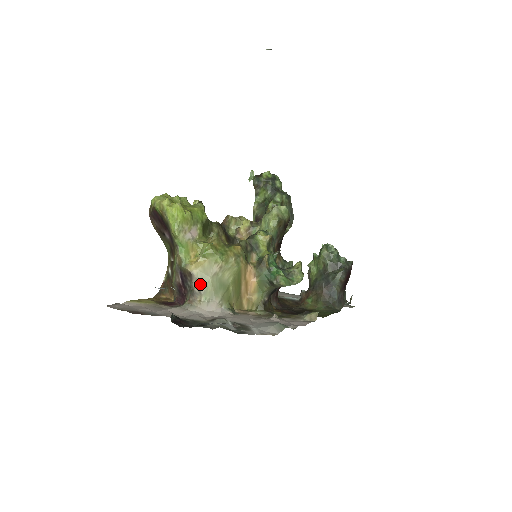
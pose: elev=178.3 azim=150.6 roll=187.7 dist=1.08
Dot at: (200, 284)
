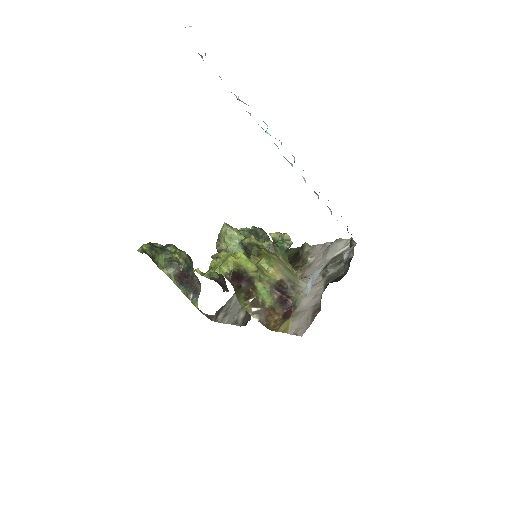
Dot at: (289, 279)
